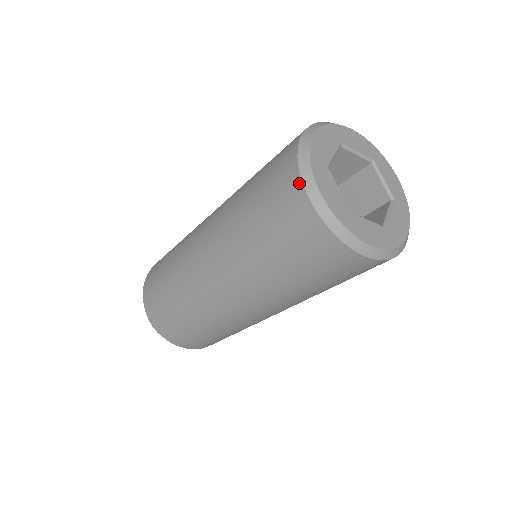
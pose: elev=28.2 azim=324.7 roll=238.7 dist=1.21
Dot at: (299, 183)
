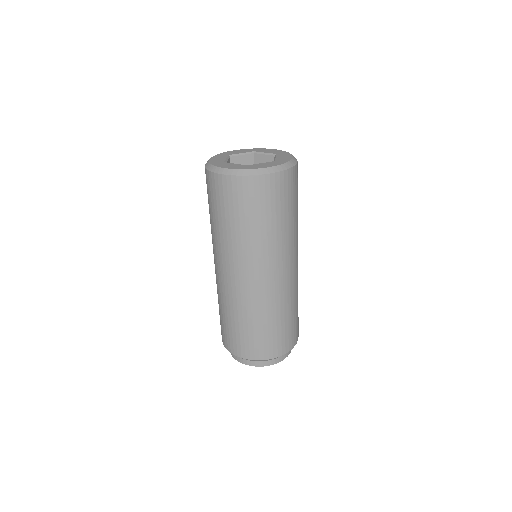
Dot at: (214, 175)
